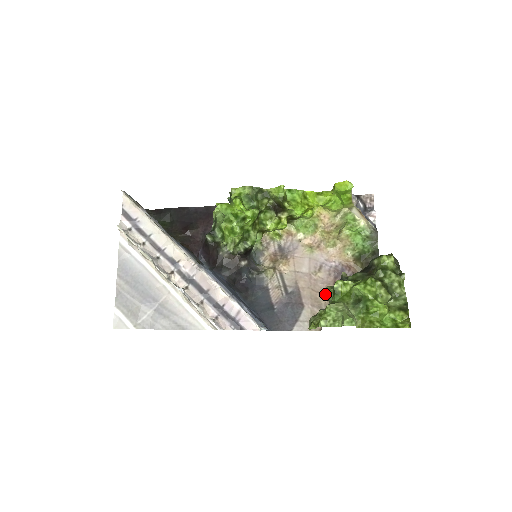
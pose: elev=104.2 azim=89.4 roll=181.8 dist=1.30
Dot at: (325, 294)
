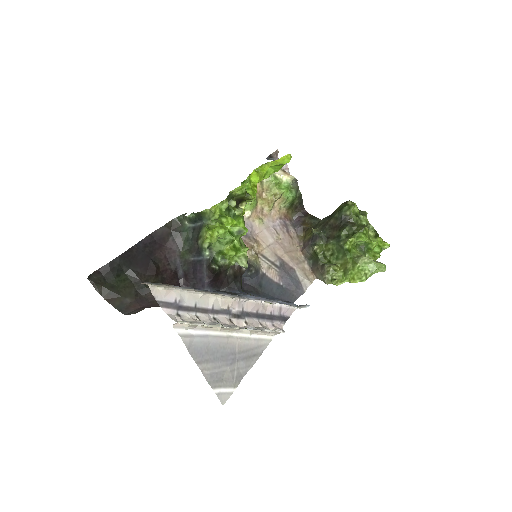
Dot at: (294, 250)
